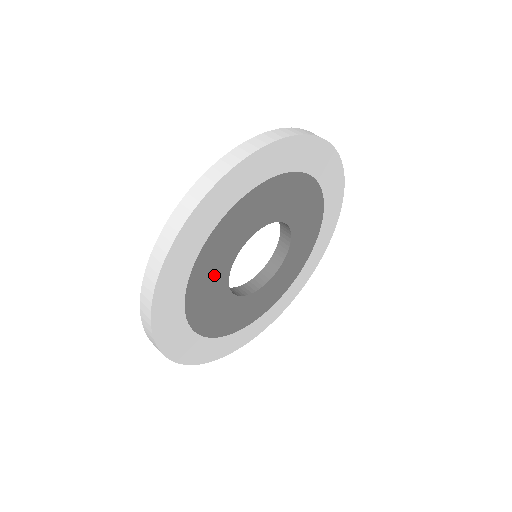
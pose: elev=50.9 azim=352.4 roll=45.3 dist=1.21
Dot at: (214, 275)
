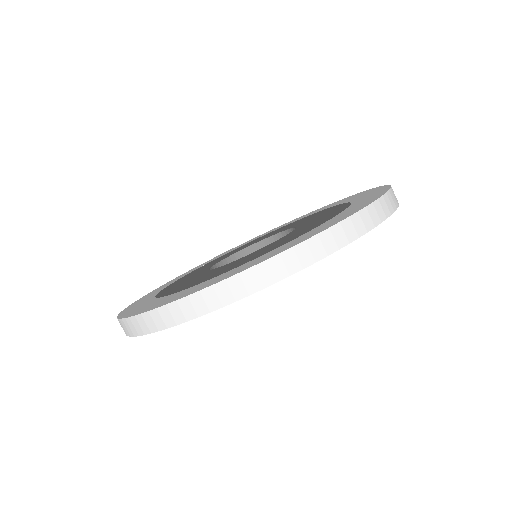
Dot at: occluded
